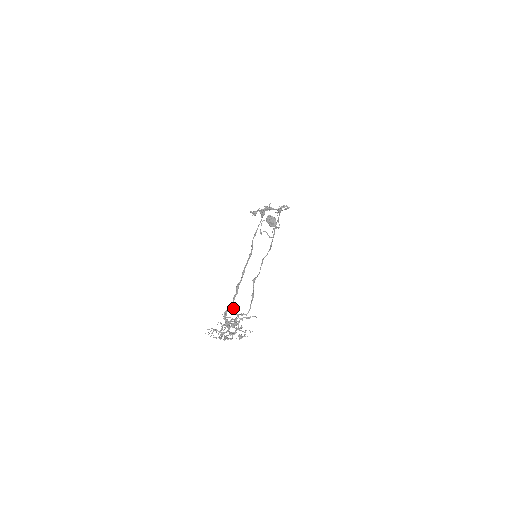
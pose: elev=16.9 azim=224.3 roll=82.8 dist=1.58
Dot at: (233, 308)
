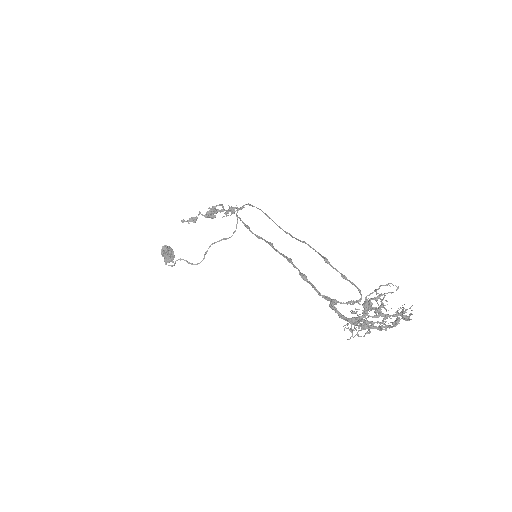
Dot at: occluded
